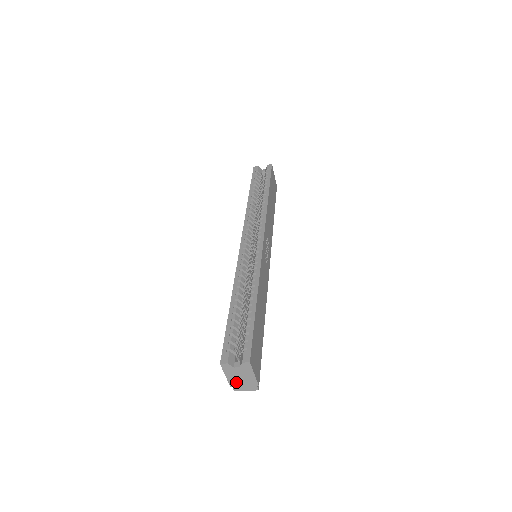
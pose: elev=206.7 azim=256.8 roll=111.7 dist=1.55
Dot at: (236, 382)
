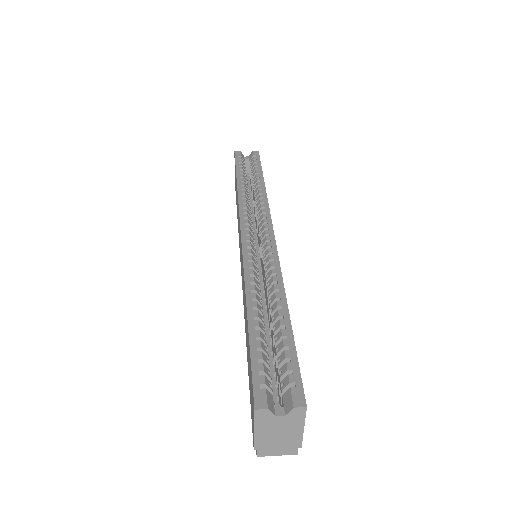
Dot at: (267, 441)
